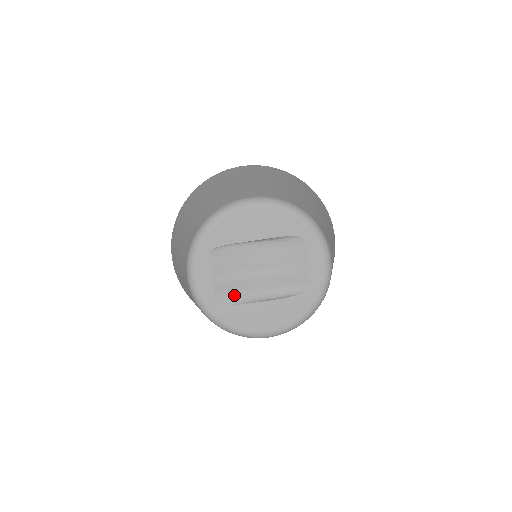
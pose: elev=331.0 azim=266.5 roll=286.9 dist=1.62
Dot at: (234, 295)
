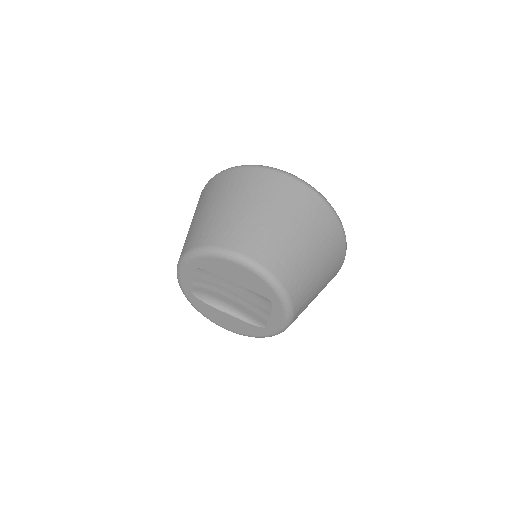
Dot at: (208, 296)
